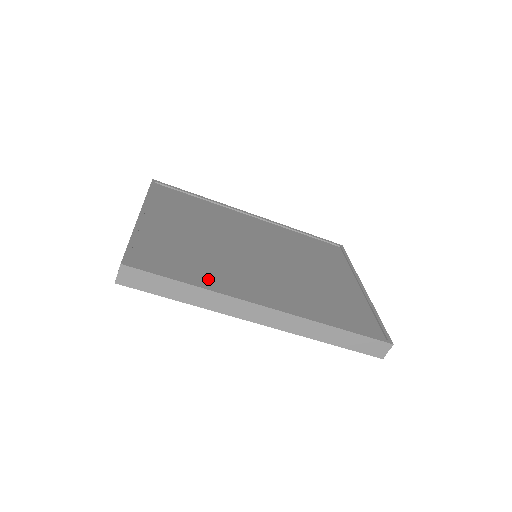
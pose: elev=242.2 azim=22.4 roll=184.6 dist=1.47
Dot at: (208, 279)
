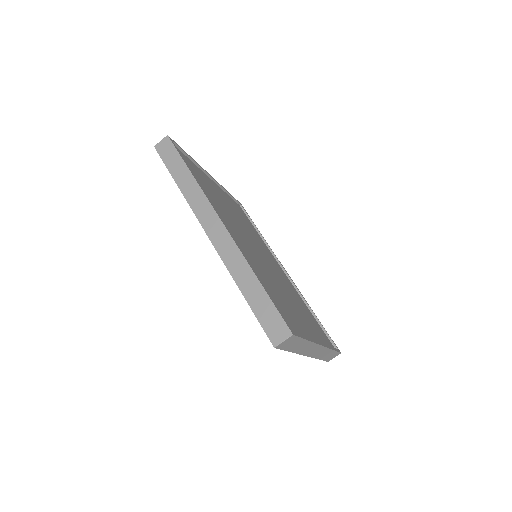
Dot at: (205, 192)
